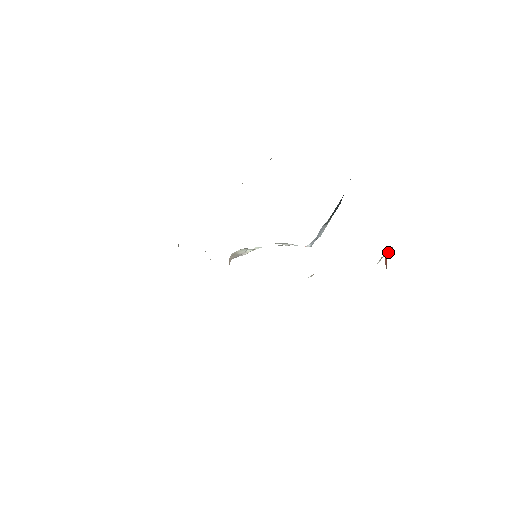
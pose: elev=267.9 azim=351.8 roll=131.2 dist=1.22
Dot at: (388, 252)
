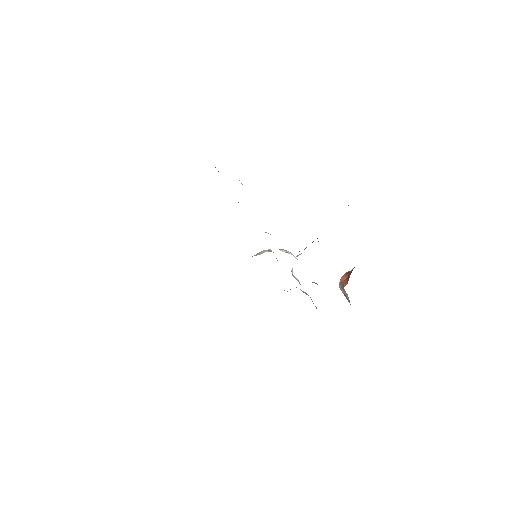
Dot at: (346, 274)
